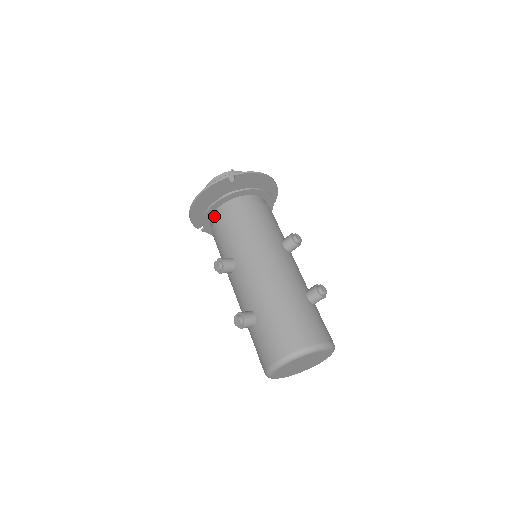
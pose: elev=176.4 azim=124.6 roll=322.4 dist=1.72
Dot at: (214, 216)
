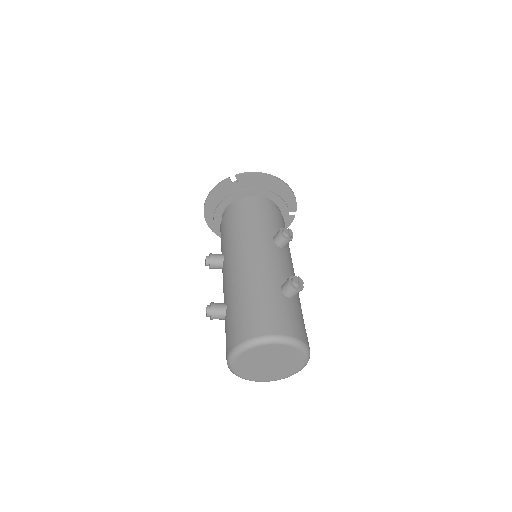
Dot at: occluded
